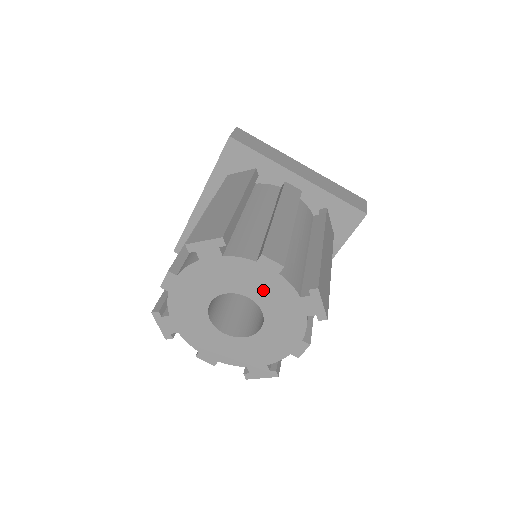
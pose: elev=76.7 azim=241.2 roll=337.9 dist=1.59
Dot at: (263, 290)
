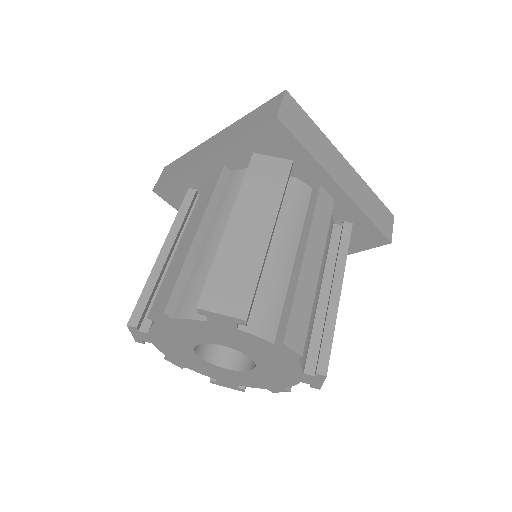
Dot at: (267, 358)
